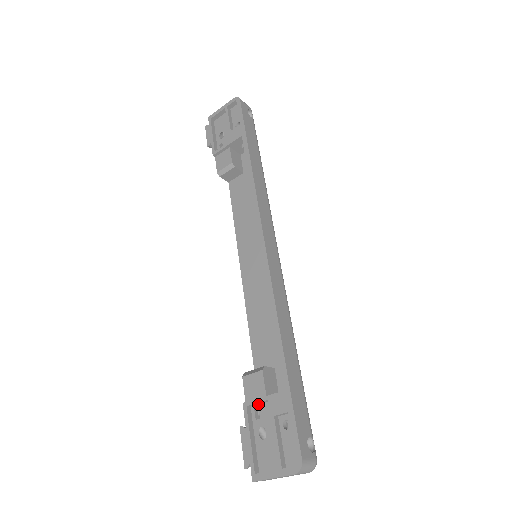
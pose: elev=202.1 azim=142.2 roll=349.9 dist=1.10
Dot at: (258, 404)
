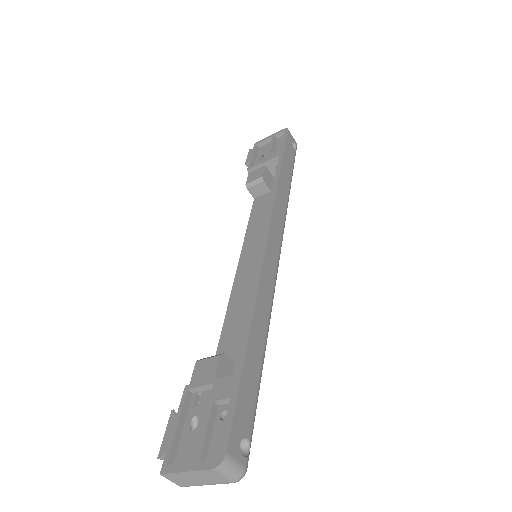
Dot at: (202, 391)
